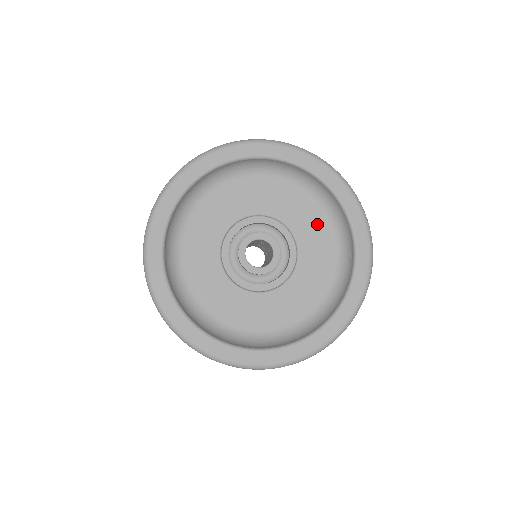
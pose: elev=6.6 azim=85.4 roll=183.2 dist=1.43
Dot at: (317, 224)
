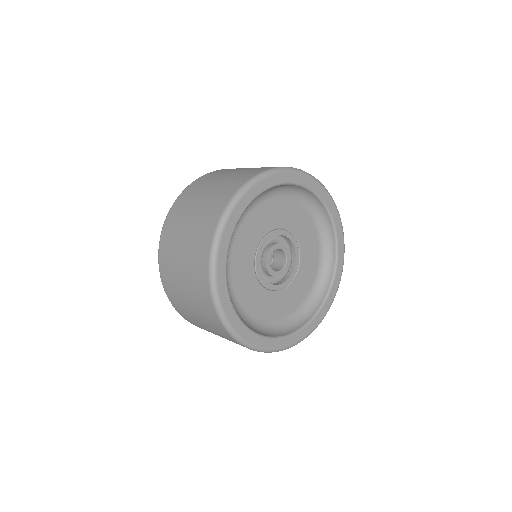
Dot at: (307, 223)
